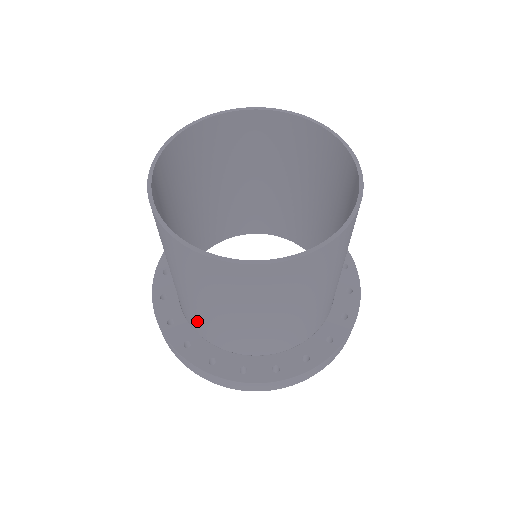
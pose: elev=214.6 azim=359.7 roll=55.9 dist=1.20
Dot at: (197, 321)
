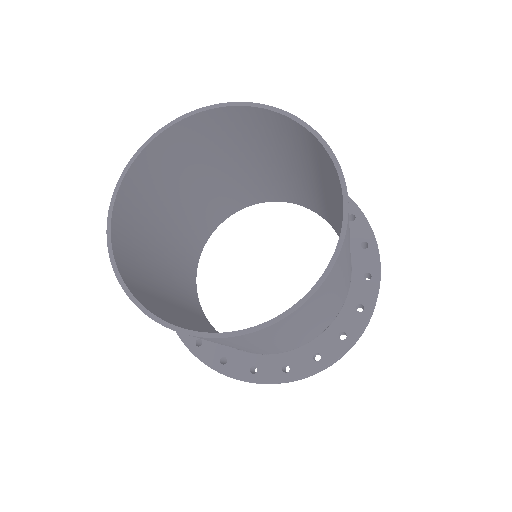
Dot at: occluded
